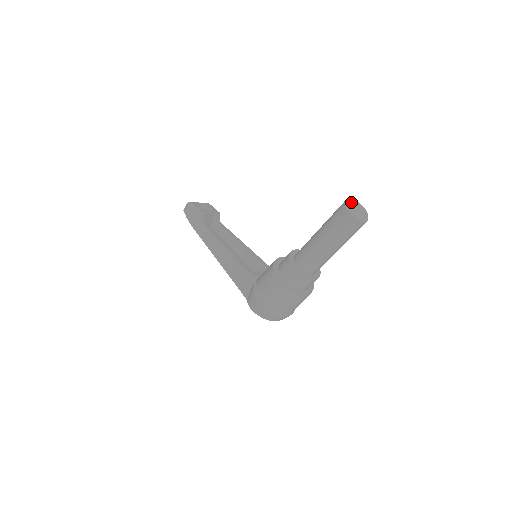
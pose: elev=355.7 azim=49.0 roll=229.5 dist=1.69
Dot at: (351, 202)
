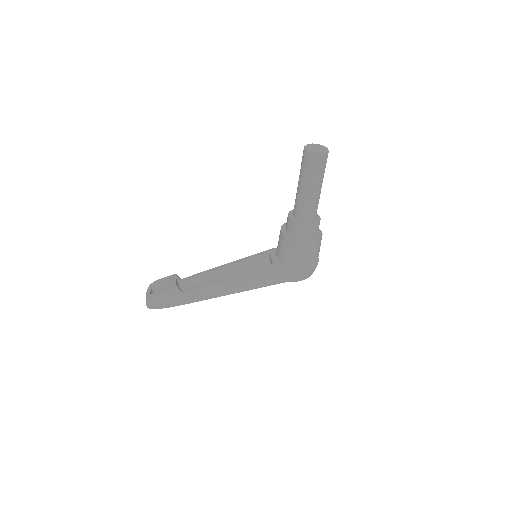
Dot at: (310, 148)
